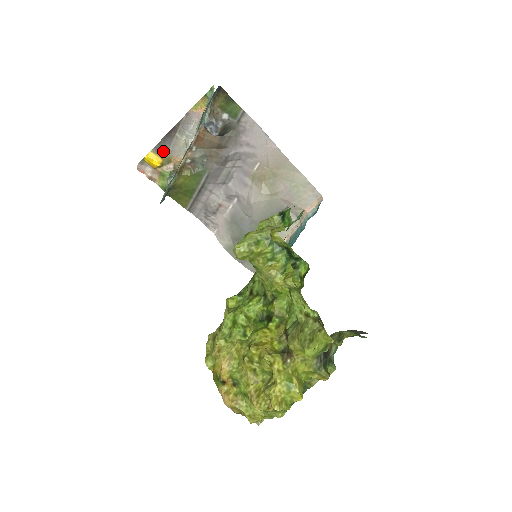
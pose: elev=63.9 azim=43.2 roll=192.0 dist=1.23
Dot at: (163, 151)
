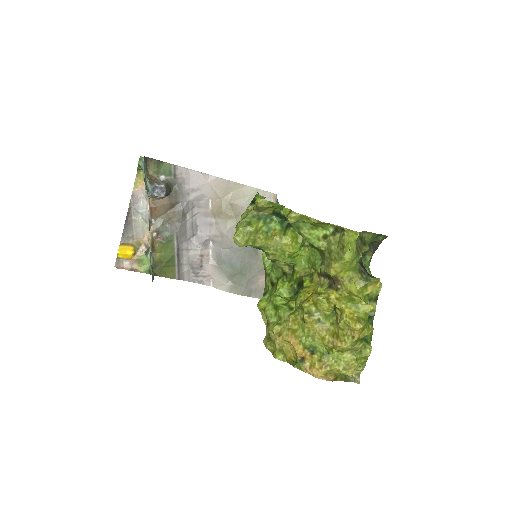
Dot at: (130, 240)
